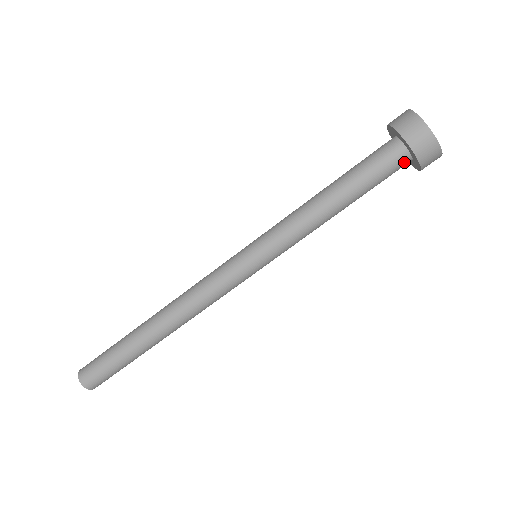
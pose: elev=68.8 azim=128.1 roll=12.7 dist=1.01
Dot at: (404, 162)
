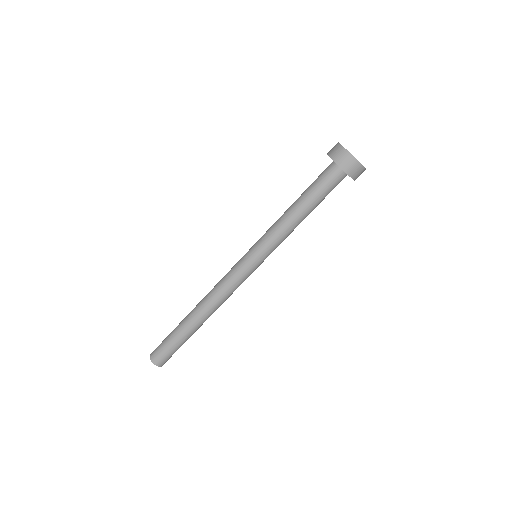
Dot at: (340, 176)
